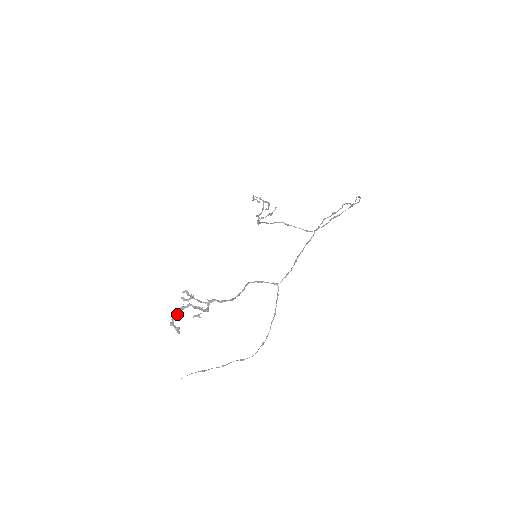
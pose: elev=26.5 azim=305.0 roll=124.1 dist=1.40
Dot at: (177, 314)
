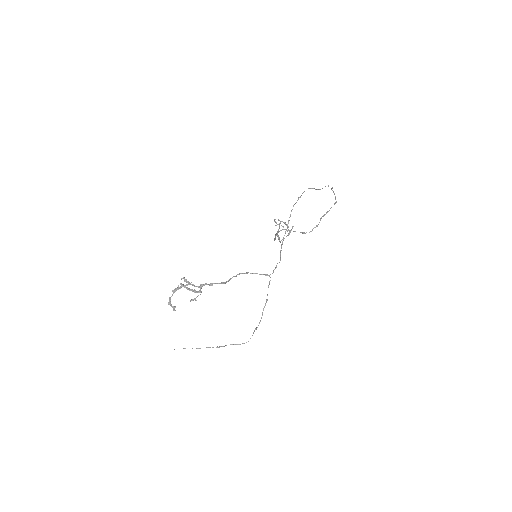
Dot at: (172, 294)
